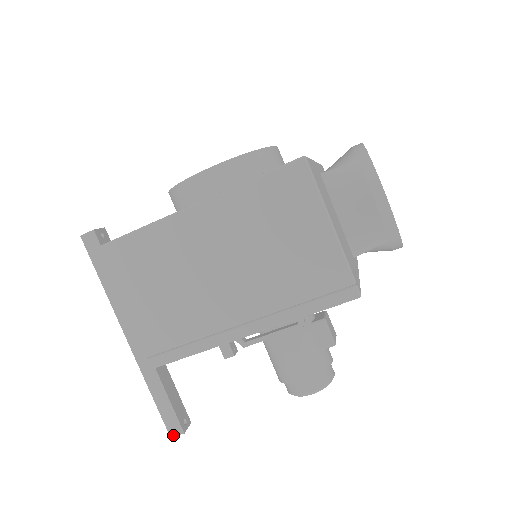
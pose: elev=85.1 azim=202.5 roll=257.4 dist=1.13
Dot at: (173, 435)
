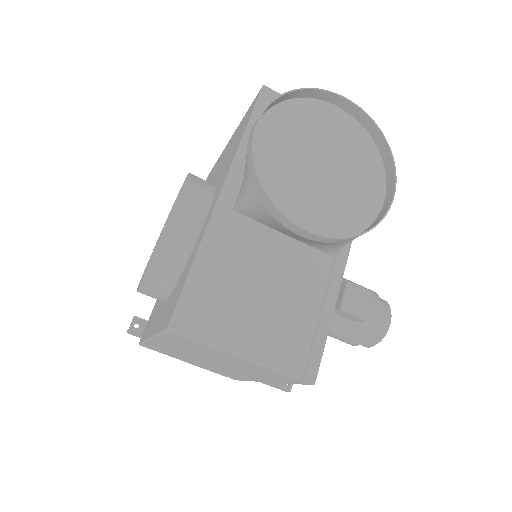
Dot at: (285, 391)
